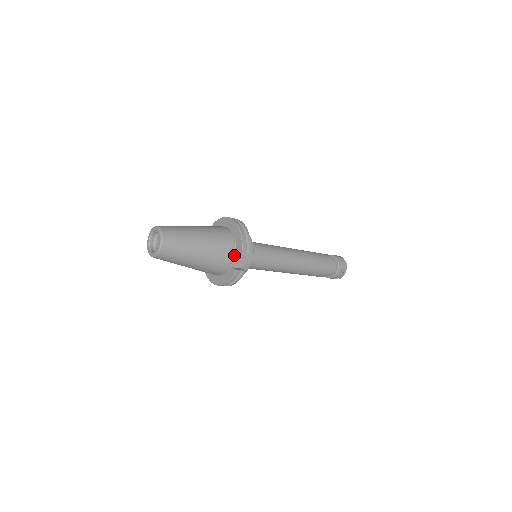
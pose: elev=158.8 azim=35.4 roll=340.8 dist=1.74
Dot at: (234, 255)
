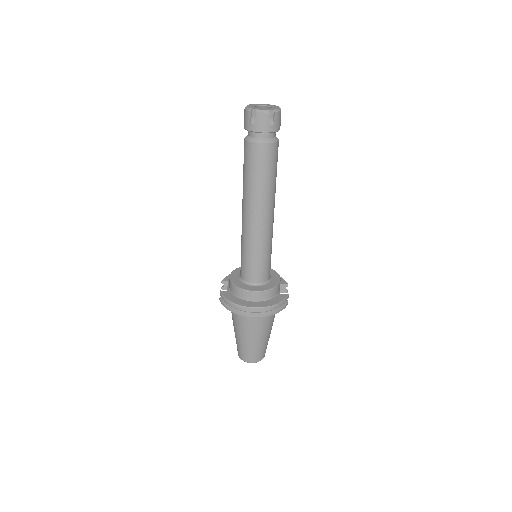
Dot at: occluded
